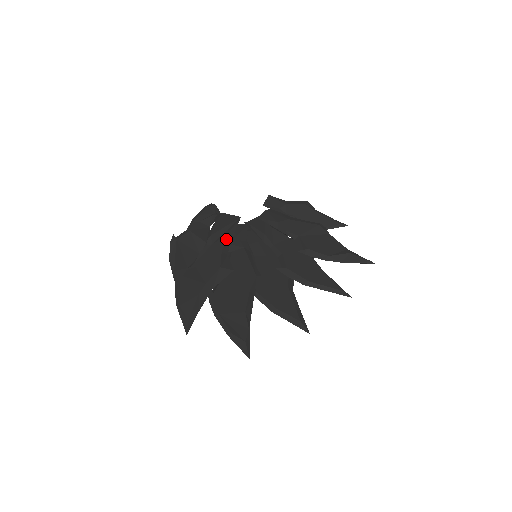
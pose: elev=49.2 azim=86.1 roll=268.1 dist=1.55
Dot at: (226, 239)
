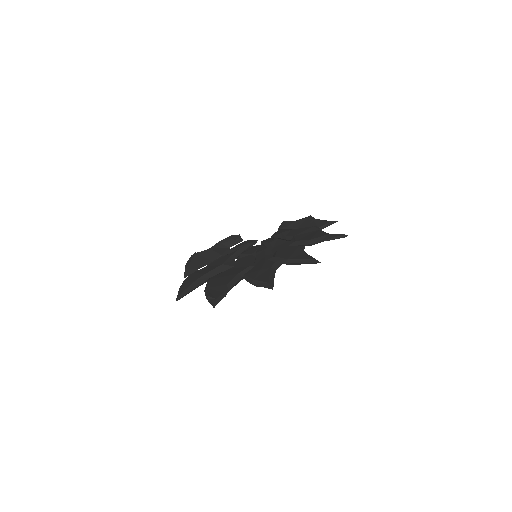
Dot at: (237, 251)
